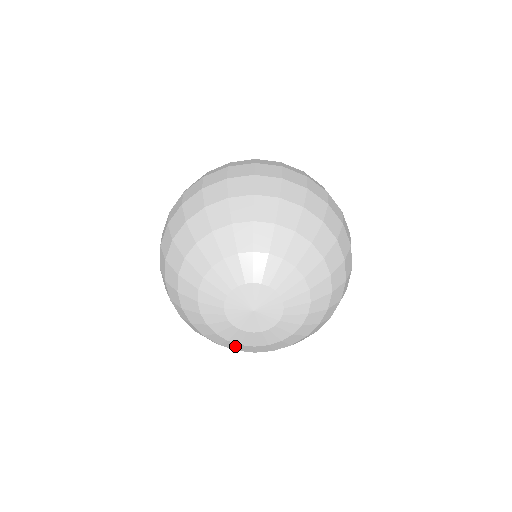
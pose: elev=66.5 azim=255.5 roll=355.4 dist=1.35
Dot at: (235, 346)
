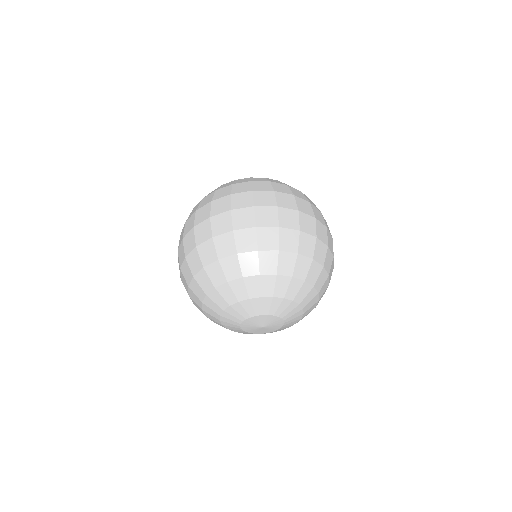
Dot at: occluded
